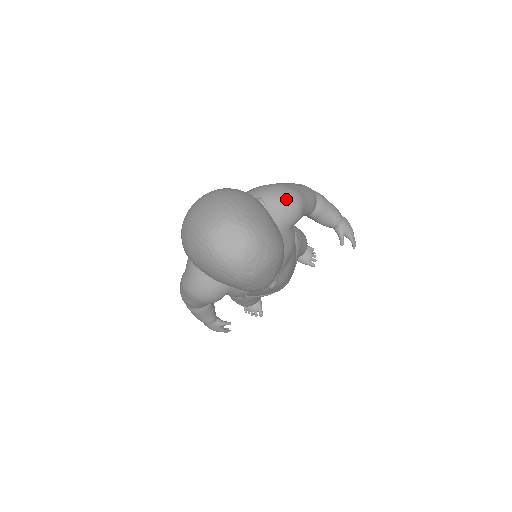
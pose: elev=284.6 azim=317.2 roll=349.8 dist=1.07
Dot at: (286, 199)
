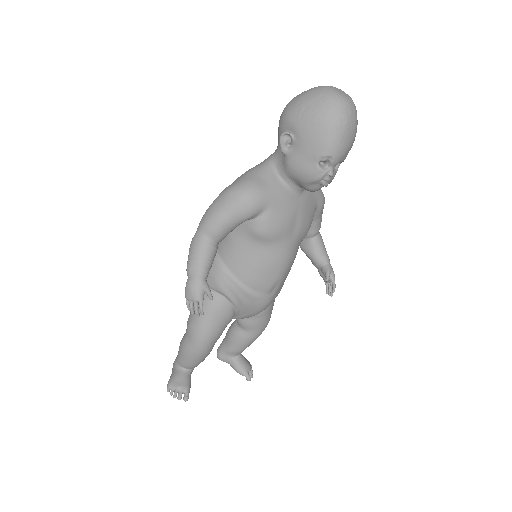
Dot at: occluded
